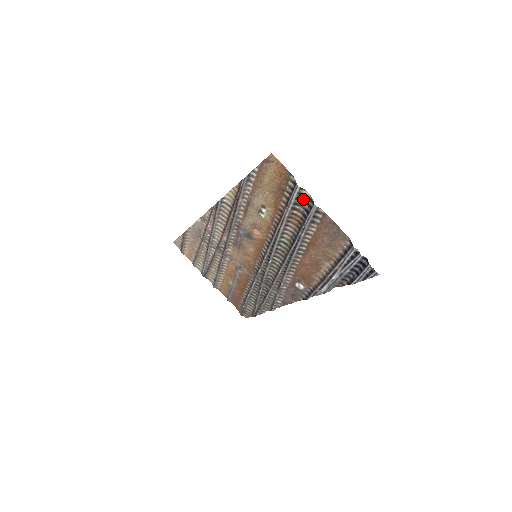
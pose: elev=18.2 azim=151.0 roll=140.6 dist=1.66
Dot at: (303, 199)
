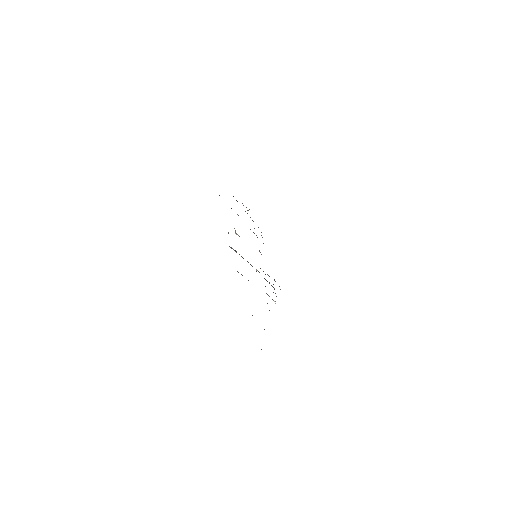
Dot at: occluded
